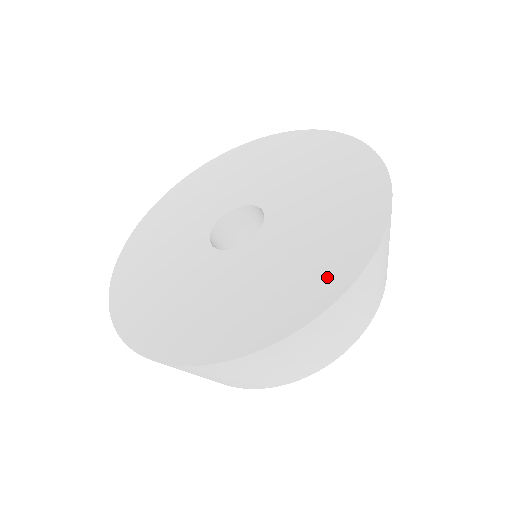
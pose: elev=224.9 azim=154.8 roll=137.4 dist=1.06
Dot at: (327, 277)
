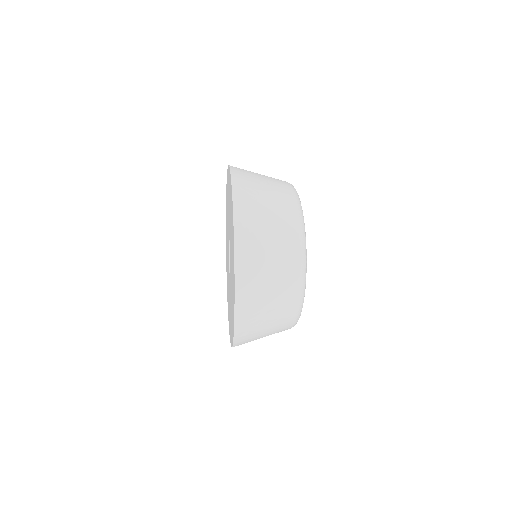
Dot at: (233, 290)
